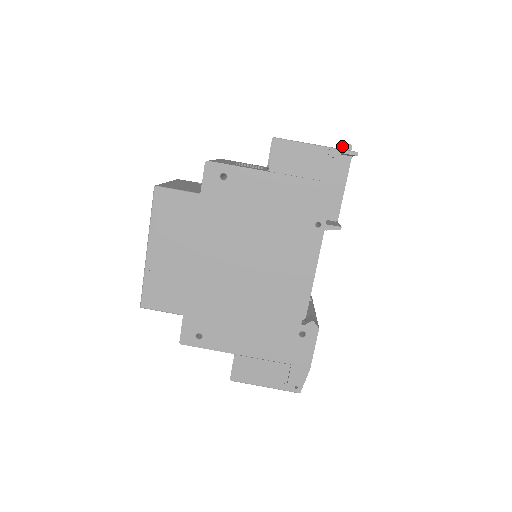
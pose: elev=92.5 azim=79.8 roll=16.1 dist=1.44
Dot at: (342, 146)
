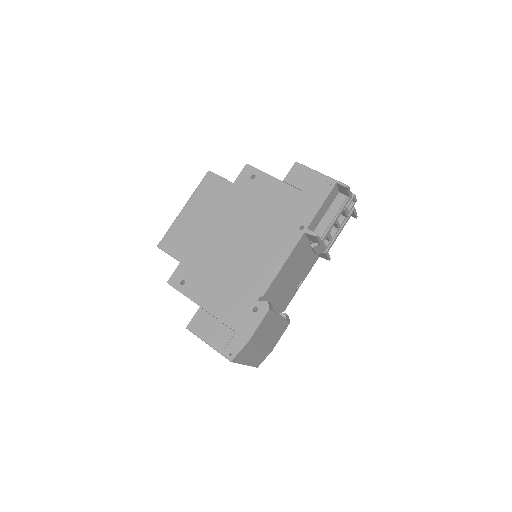
Dot at: occluded
